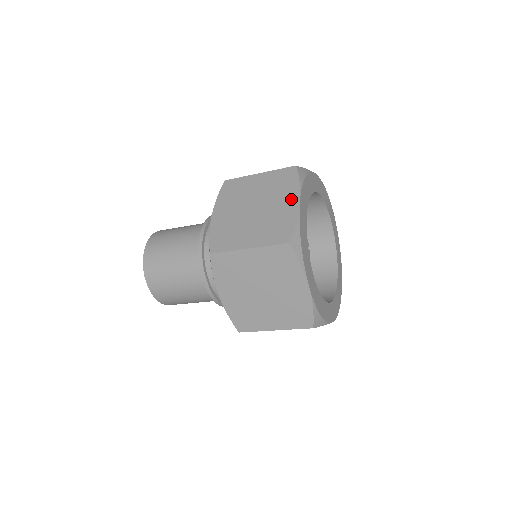
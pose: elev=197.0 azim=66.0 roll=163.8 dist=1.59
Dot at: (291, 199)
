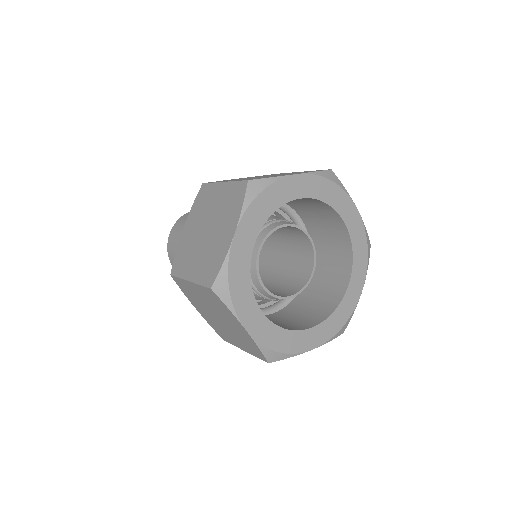
Dot at: (237, 325)
